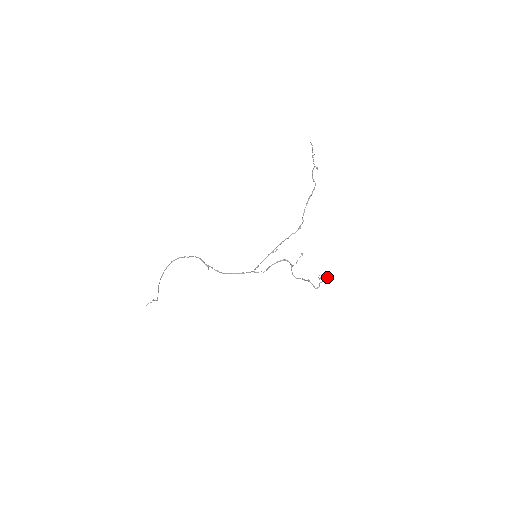
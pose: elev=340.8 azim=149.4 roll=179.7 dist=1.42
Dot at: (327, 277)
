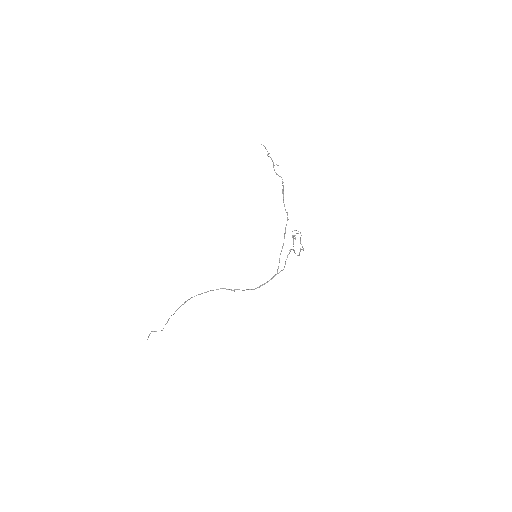
Dot at: occluded
